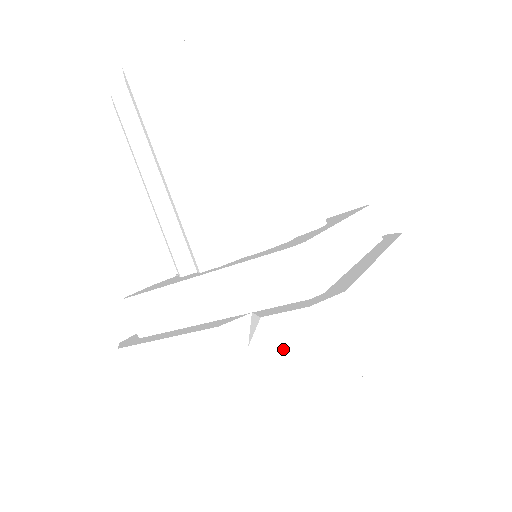
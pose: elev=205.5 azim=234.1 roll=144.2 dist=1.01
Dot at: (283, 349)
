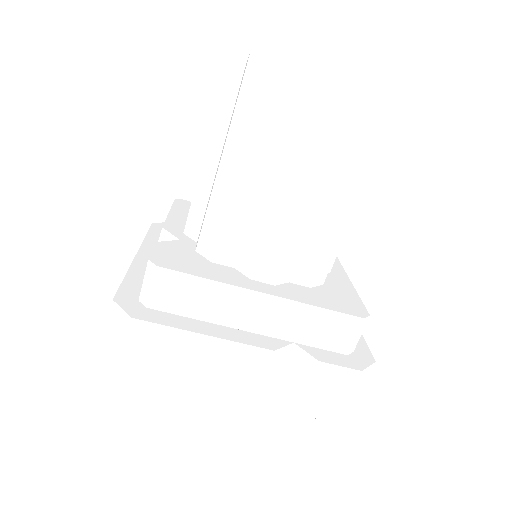
Dot at: (318, 387)
